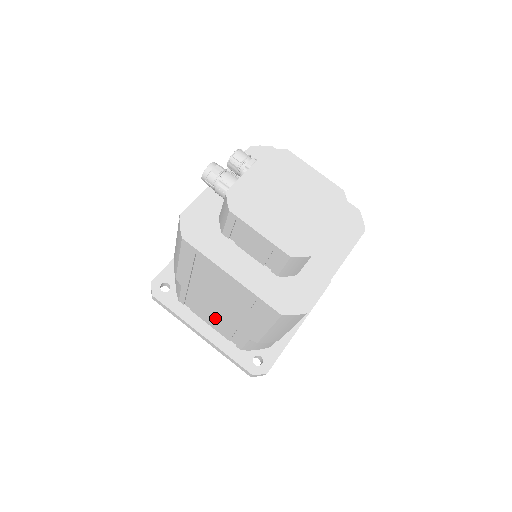
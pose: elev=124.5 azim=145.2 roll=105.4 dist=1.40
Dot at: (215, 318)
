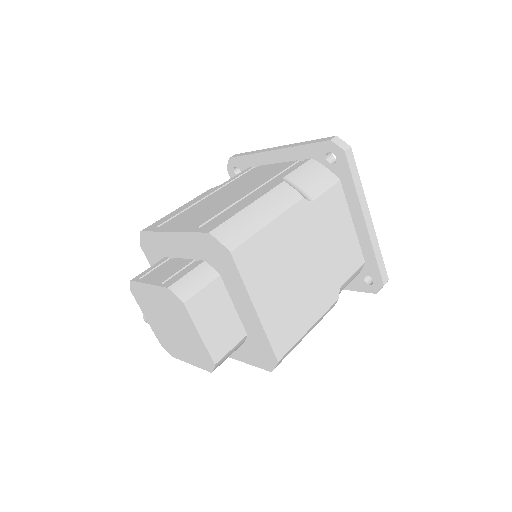
Dot at: occluded
